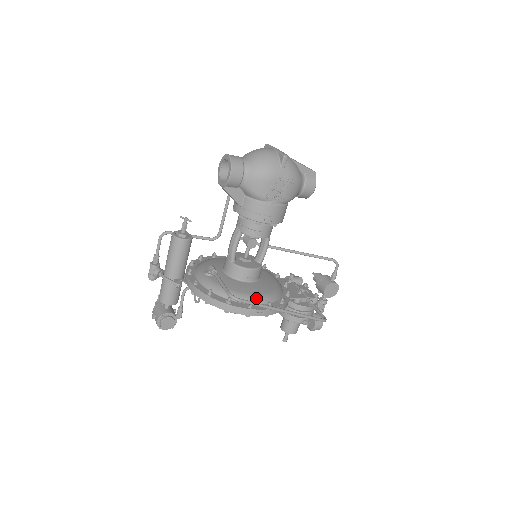
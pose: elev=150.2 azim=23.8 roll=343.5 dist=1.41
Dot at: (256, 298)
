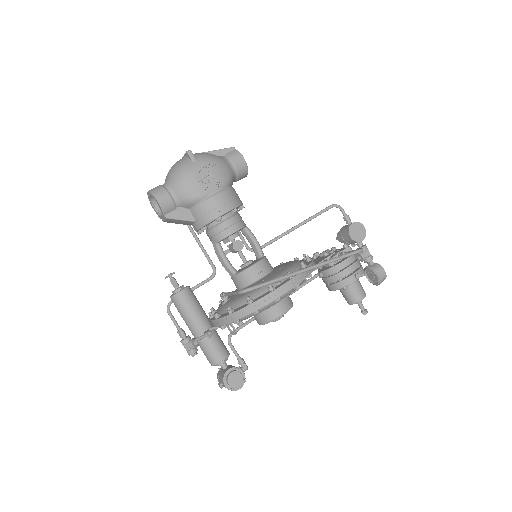
Dot at: occluded
